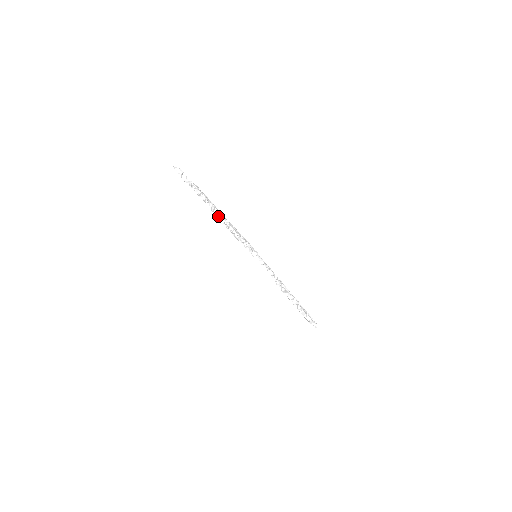
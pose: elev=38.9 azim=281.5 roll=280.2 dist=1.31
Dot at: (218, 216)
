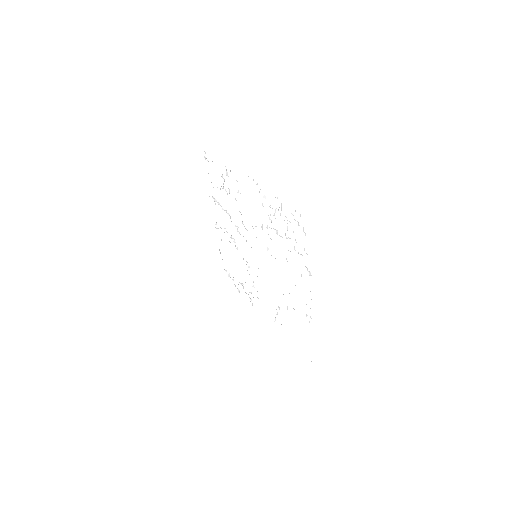
Dot at: (229, 191)
